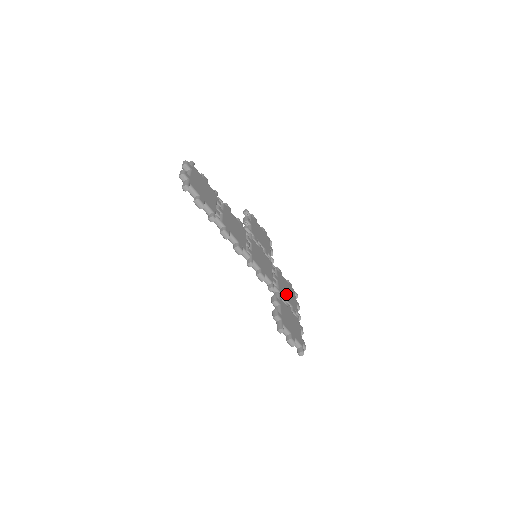
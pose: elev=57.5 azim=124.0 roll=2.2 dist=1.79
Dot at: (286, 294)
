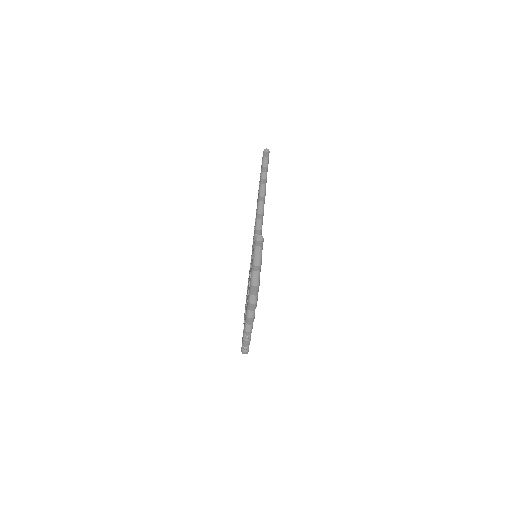
Dot at: occluded
